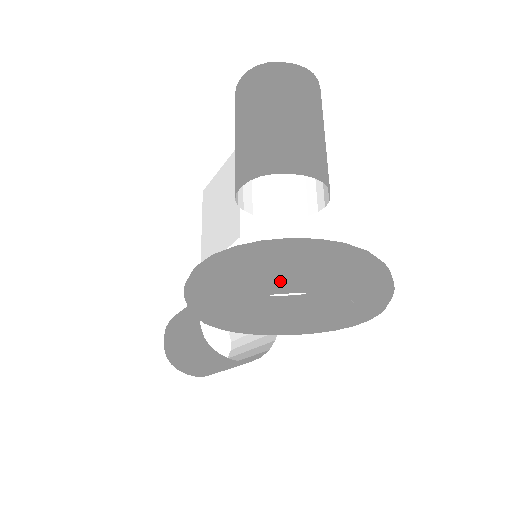
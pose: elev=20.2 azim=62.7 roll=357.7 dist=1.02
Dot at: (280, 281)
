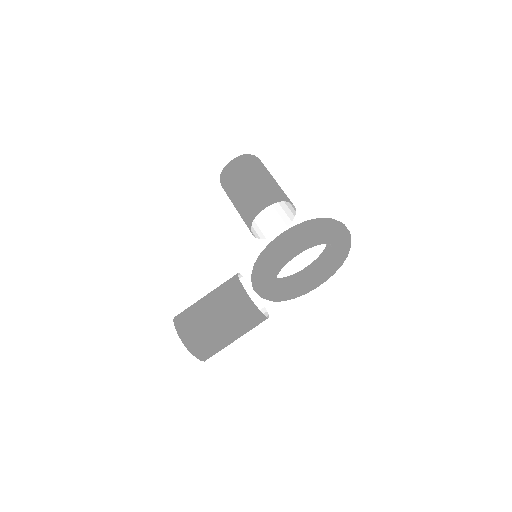
Dot at: (336, 232)
